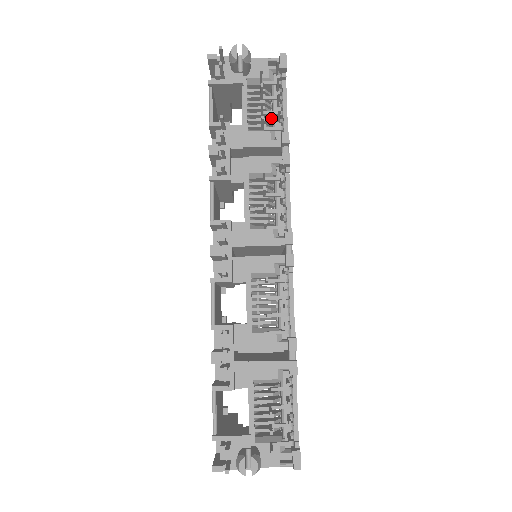
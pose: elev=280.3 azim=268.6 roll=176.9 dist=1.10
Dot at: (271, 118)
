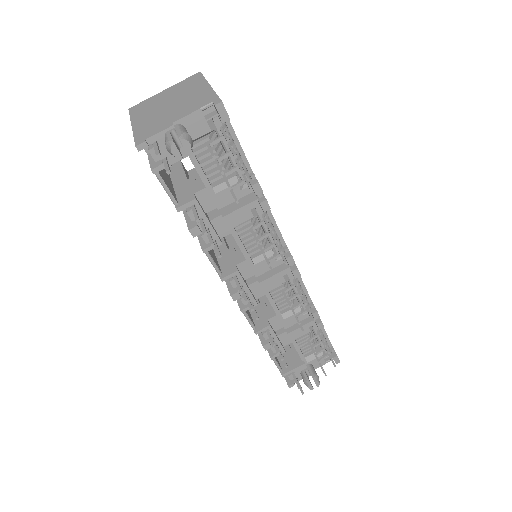
Dot at: occluded
